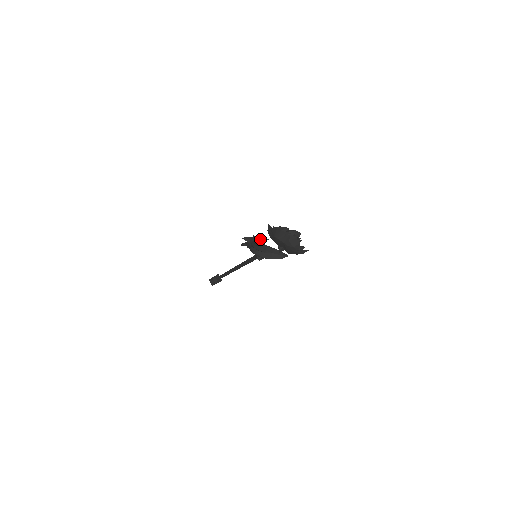
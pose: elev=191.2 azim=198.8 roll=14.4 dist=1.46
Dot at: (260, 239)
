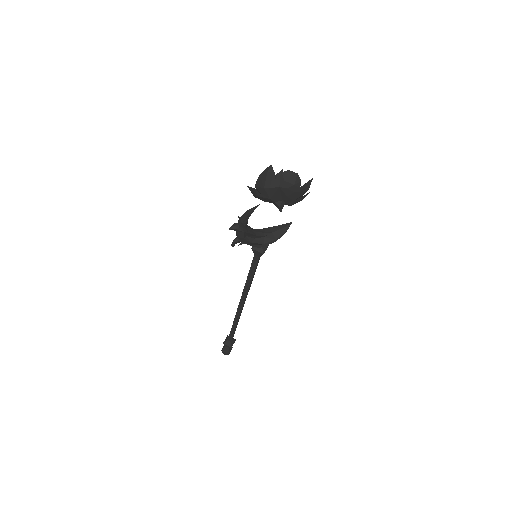
Dot at: (249, 212)
